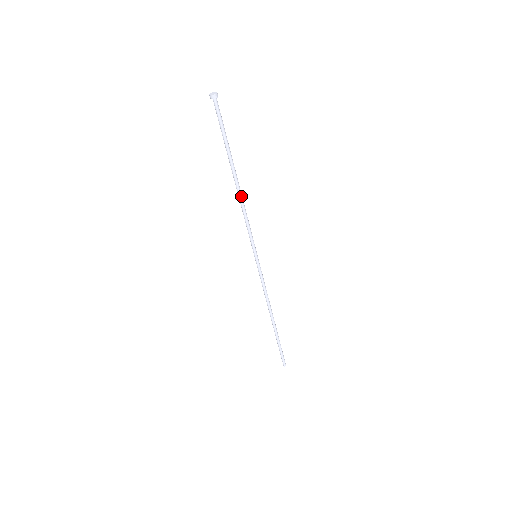
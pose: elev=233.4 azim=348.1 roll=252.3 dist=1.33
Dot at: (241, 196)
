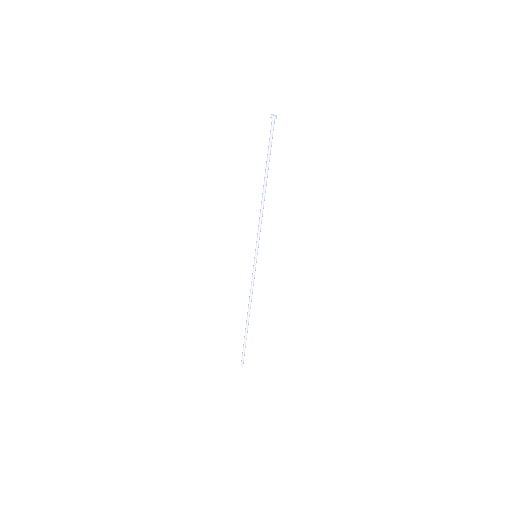
Dot at: (263, 201)
